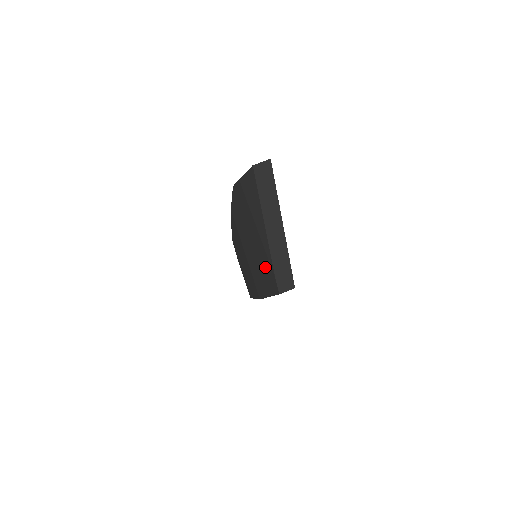
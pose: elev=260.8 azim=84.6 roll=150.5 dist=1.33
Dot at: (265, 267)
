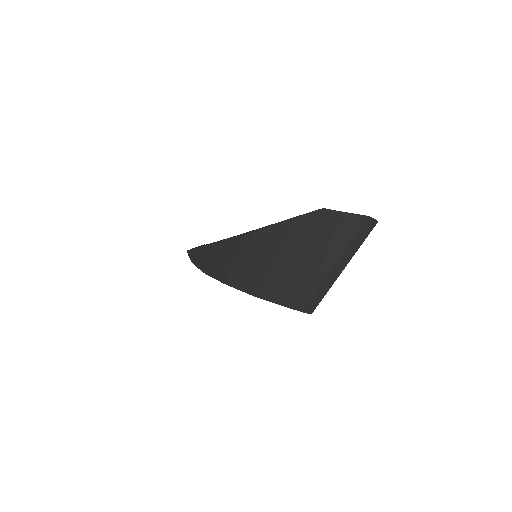
Dot at: (302, 284)
